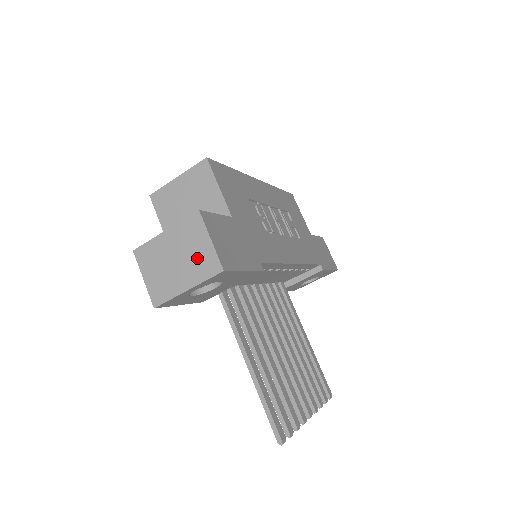
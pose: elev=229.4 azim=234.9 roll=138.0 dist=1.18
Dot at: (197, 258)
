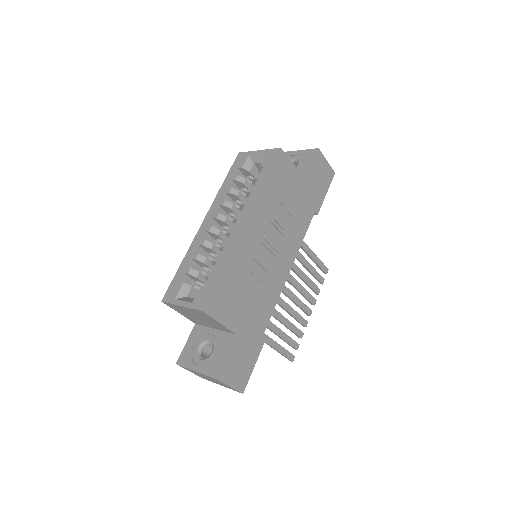
Dot at: occluded
